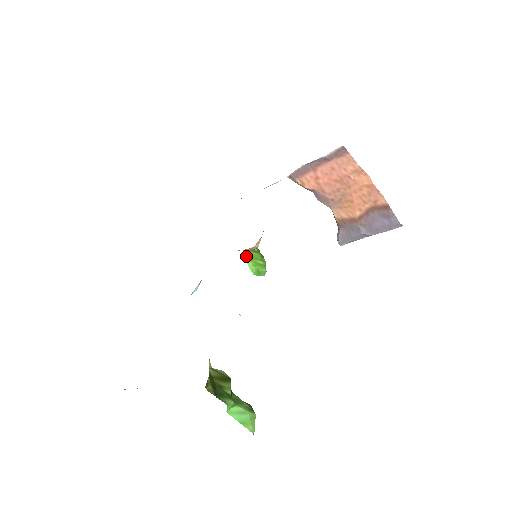
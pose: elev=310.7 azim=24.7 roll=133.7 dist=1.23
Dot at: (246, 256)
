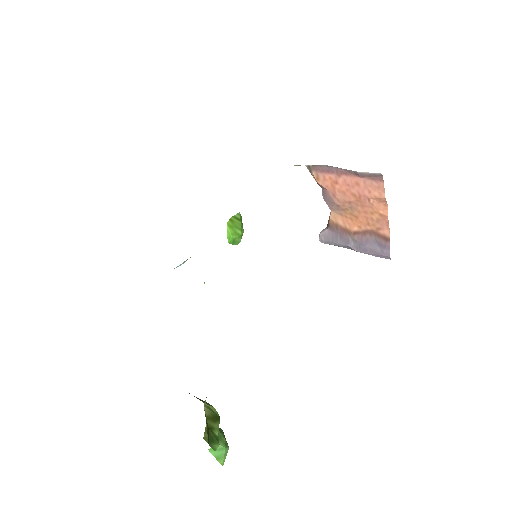
Dot at: (228, 222)
